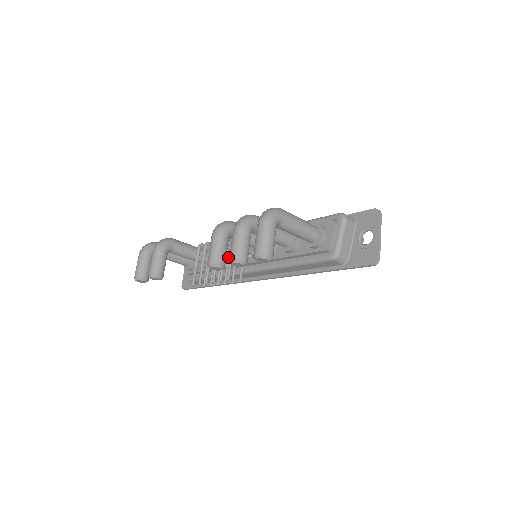
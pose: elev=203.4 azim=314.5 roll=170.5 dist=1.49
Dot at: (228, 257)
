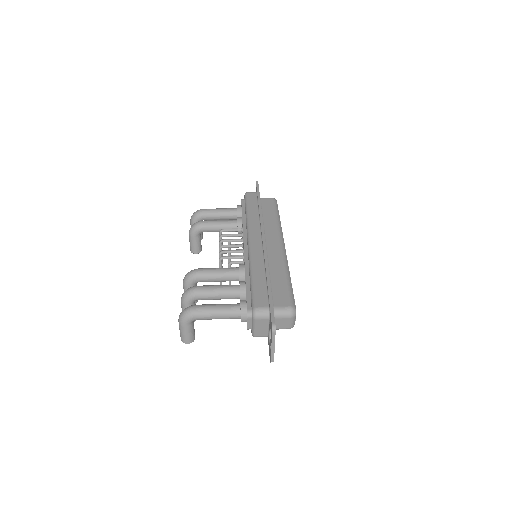
Dot at: (228, 261)
